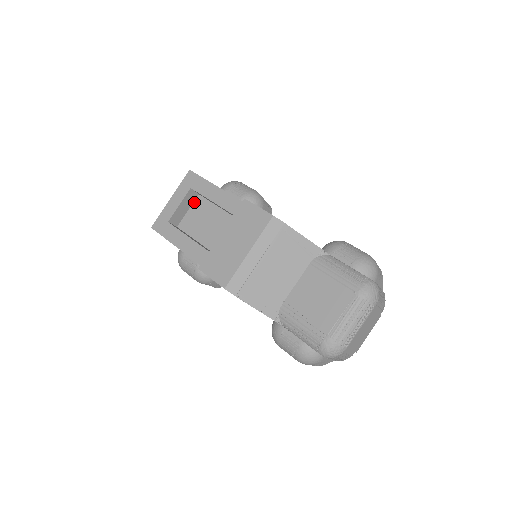
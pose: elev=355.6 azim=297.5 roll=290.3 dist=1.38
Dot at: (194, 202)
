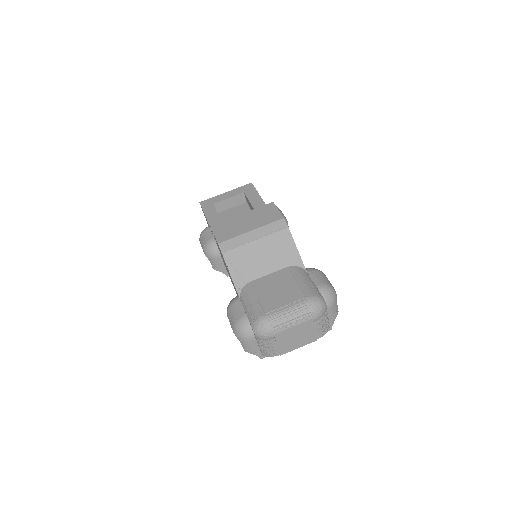
Dot at: (240, 205)
